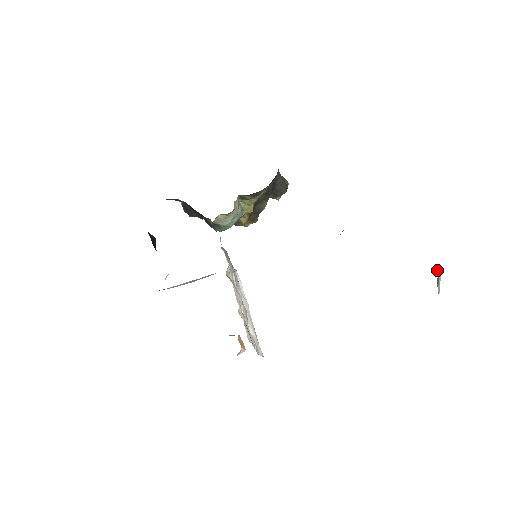
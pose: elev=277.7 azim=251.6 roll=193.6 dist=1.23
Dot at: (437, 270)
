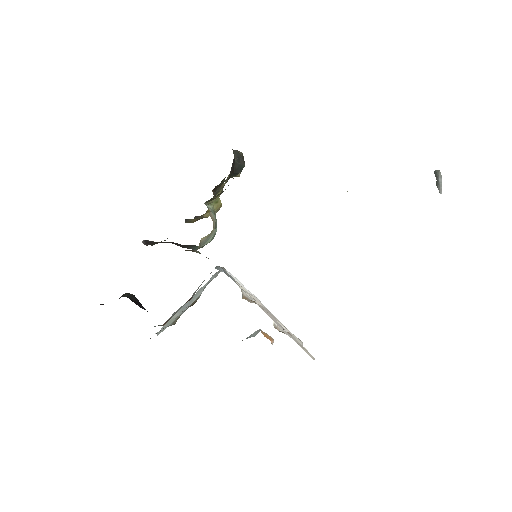
Dot at: (435, 174)
